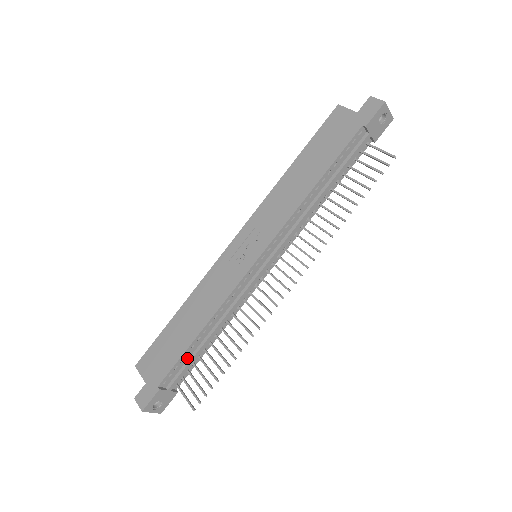
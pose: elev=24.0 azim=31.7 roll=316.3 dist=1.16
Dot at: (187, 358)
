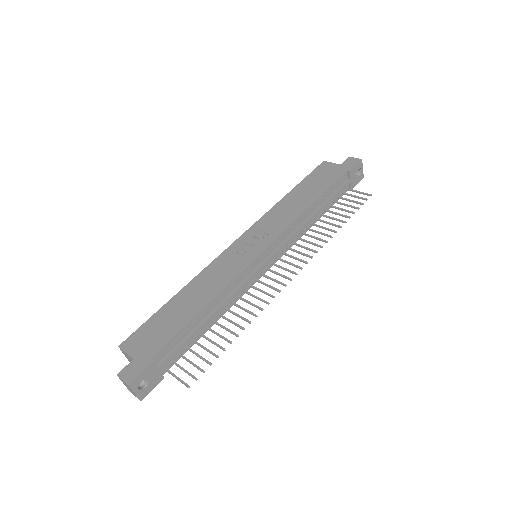
Dot at: (184, 335)
